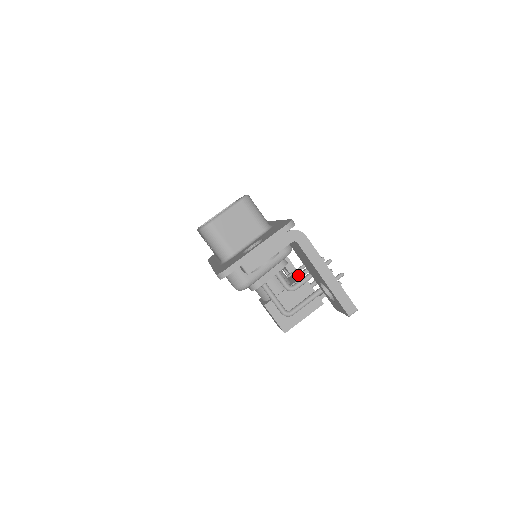
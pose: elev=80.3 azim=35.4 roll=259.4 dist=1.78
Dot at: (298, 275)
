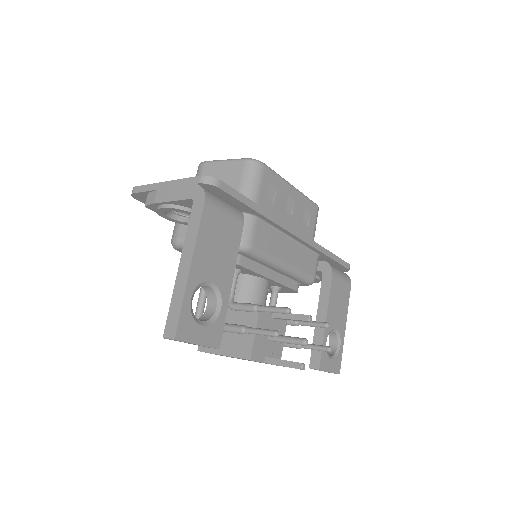
Dot at: occluded
